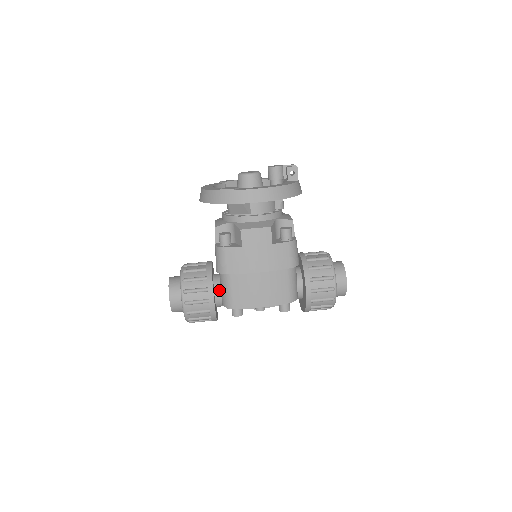
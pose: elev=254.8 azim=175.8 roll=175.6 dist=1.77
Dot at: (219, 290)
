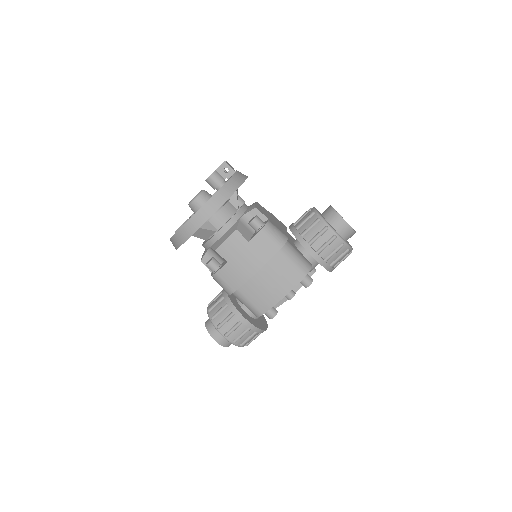
Dot at: occluded
